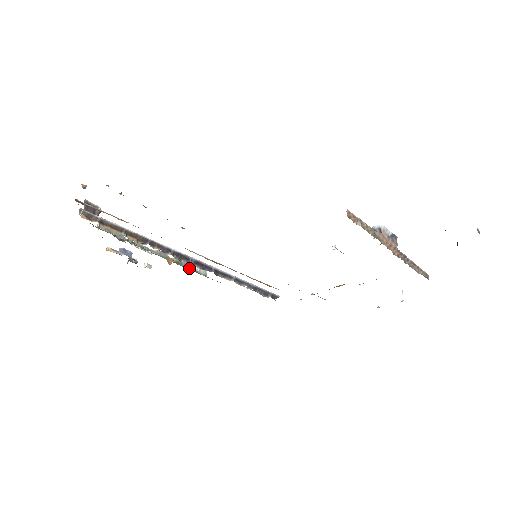
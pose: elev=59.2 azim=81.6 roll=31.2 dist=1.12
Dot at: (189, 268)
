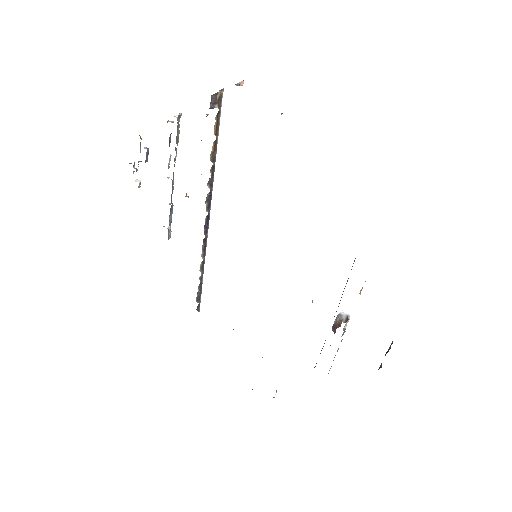
Dot at: (169, 219)
